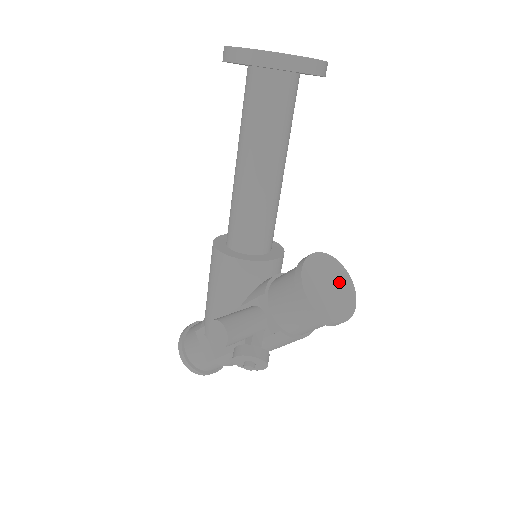
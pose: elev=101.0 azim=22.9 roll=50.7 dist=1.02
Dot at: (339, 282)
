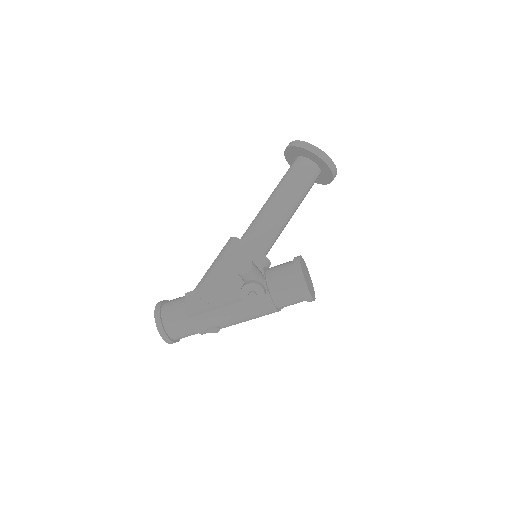
Dot at: (310, 281)
